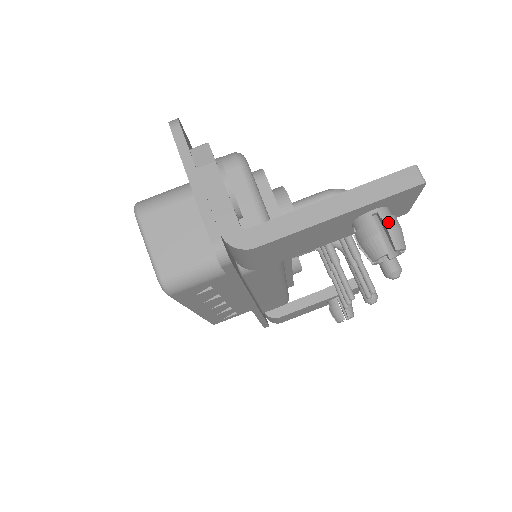
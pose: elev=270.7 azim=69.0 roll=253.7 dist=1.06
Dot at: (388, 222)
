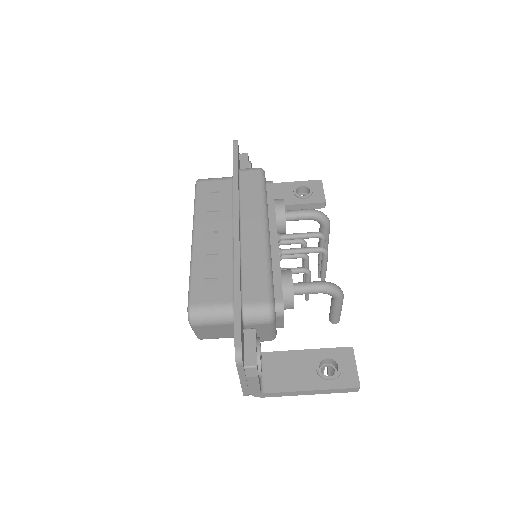
Dot at: occluded
